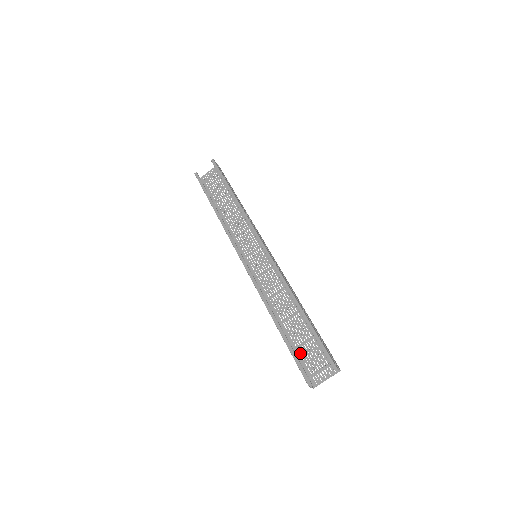
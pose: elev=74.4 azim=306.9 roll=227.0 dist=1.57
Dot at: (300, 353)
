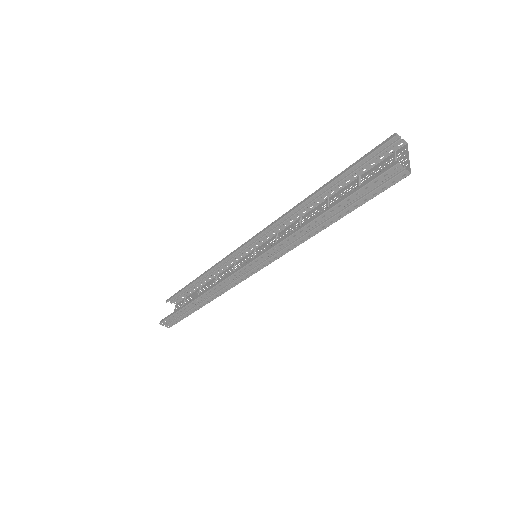
Dot at: occluded
